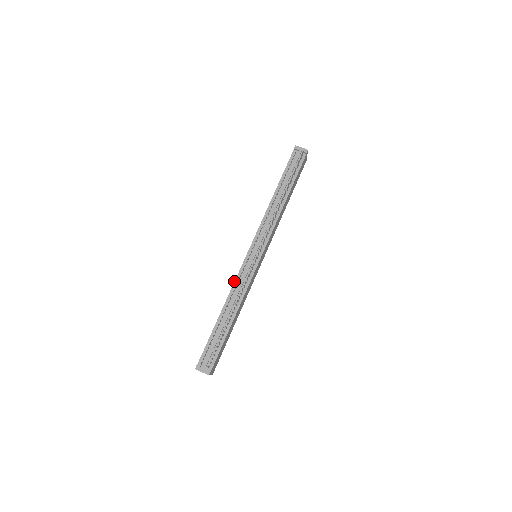
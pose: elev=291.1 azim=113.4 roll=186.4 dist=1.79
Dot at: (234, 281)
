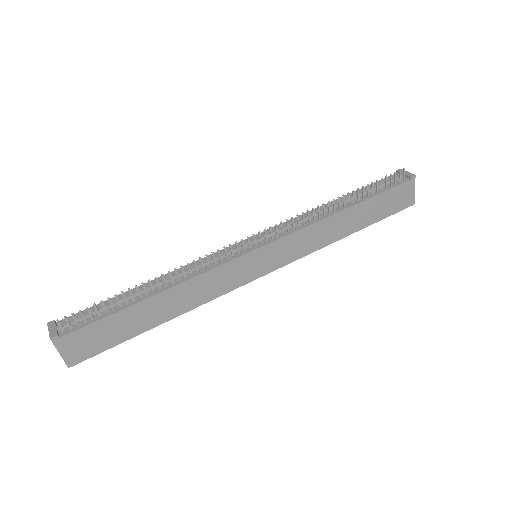
Dot at: occluded
